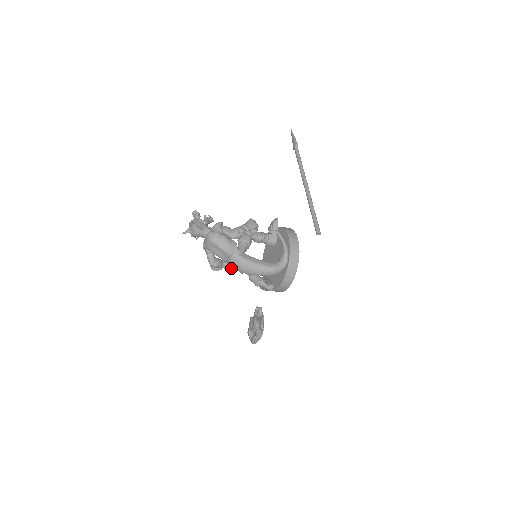
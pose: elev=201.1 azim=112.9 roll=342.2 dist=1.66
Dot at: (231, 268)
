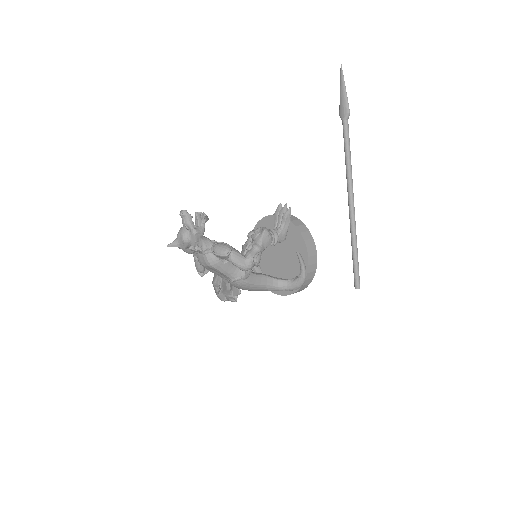
Dot at: occluded
